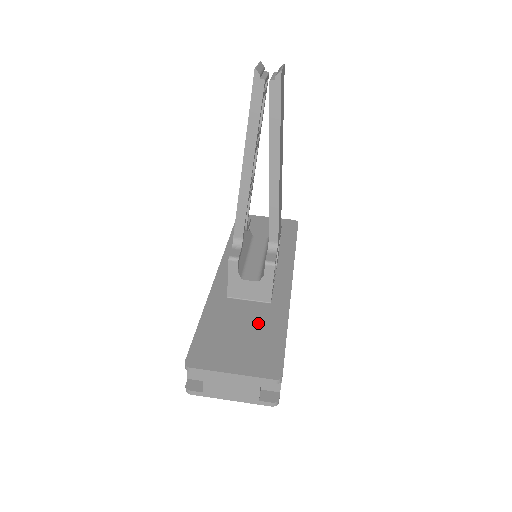
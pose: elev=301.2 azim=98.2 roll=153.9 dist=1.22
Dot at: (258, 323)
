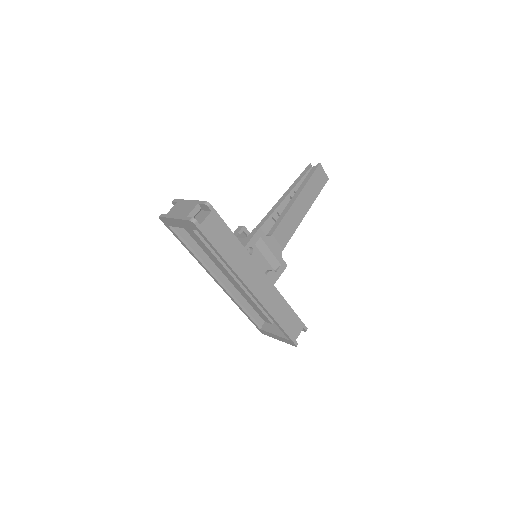
Dot at: occluded
